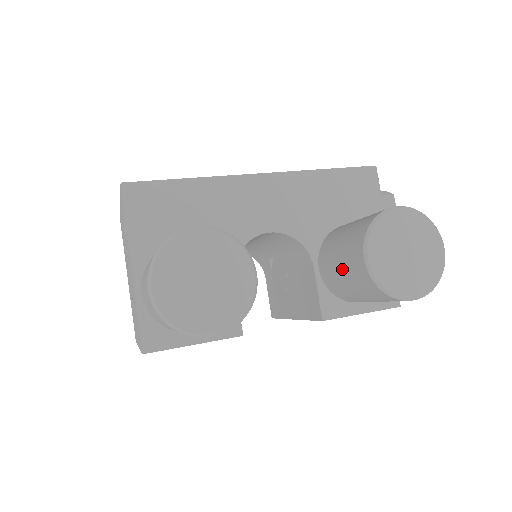
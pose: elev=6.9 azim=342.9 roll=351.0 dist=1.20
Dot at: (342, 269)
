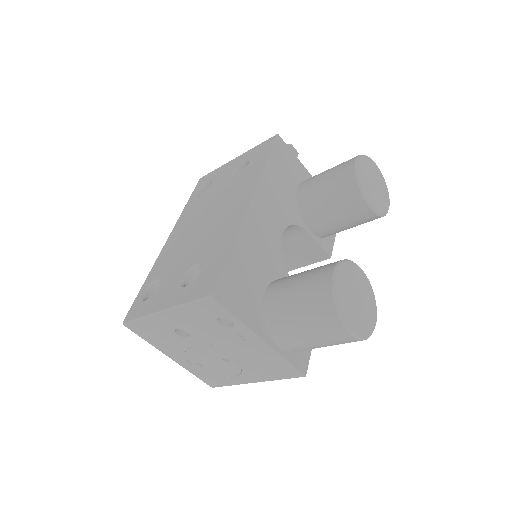
Dot at: (343, 221)
